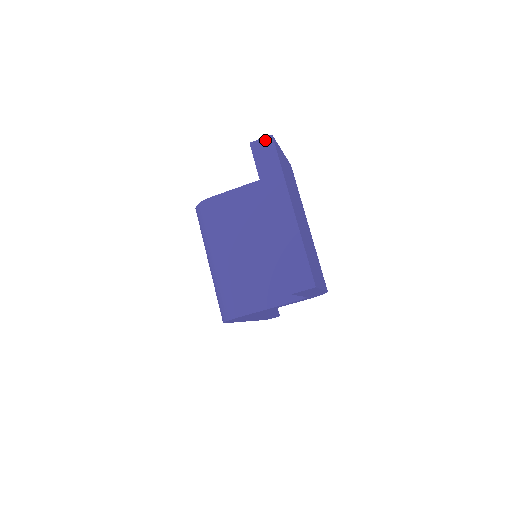
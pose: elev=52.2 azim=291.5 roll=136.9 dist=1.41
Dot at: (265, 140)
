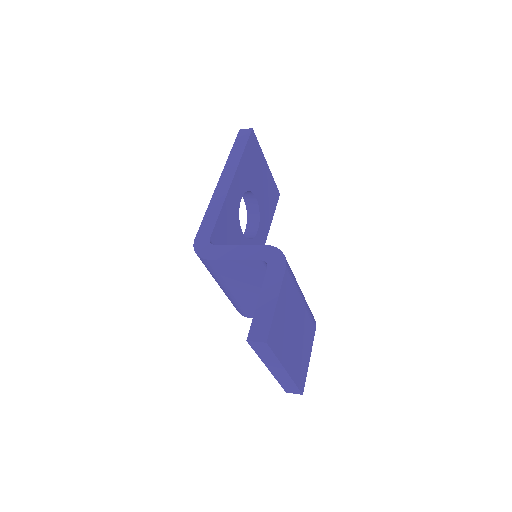
Dot at: (260, 344)
